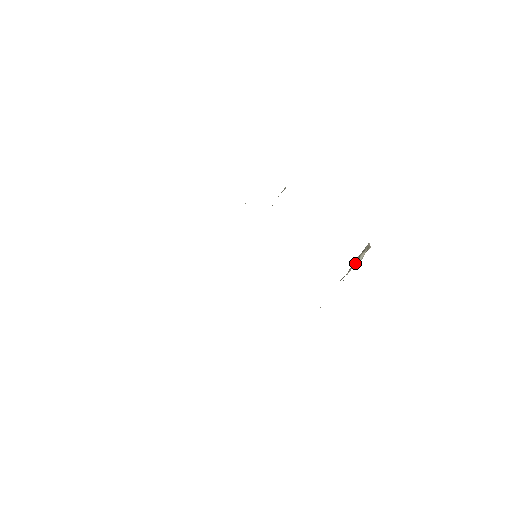
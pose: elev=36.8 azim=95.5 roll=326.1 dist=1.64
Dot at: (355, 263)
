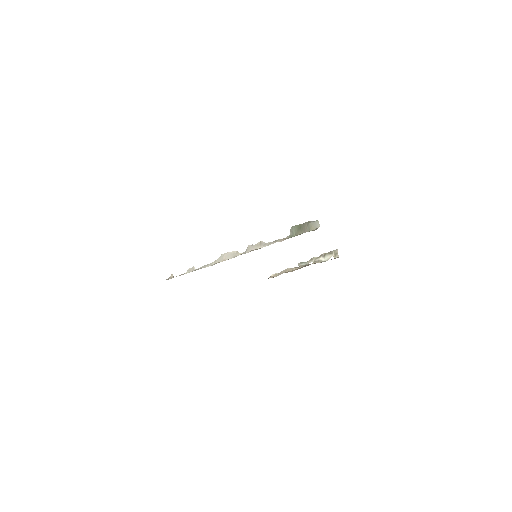
Dot at: (319, 260)
